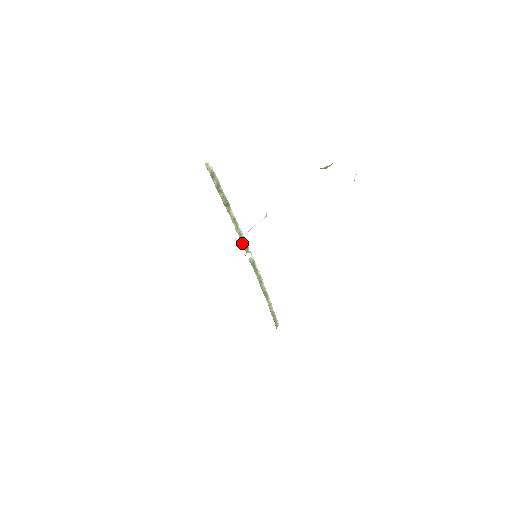
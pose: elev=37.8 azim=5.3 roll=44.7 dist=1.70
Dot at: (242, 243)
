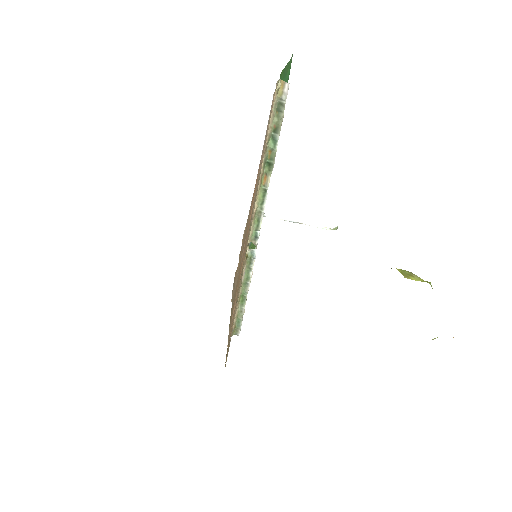
Dot at: (253, 225)
